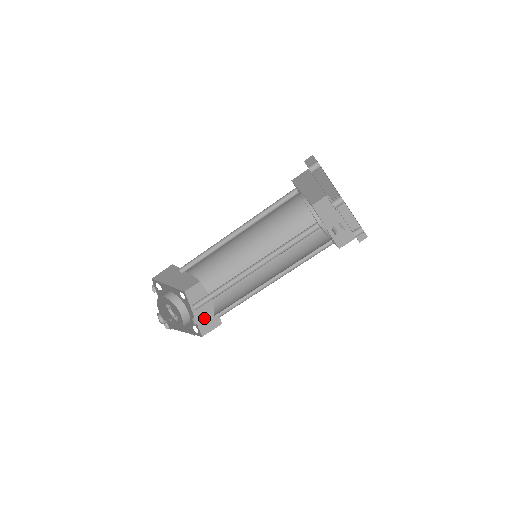
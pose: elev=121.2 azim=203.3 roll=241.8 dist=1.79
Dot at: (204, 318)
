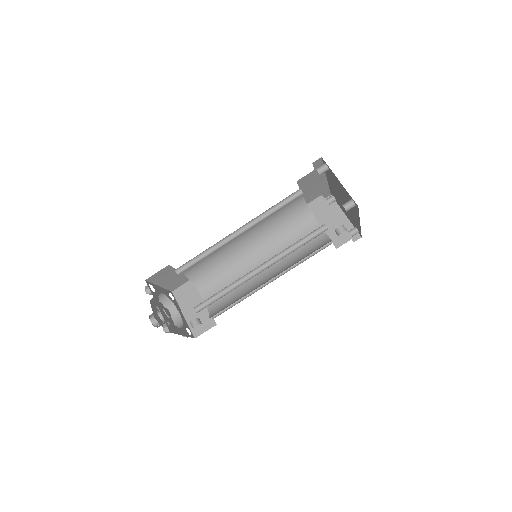
Dot at: occluded
